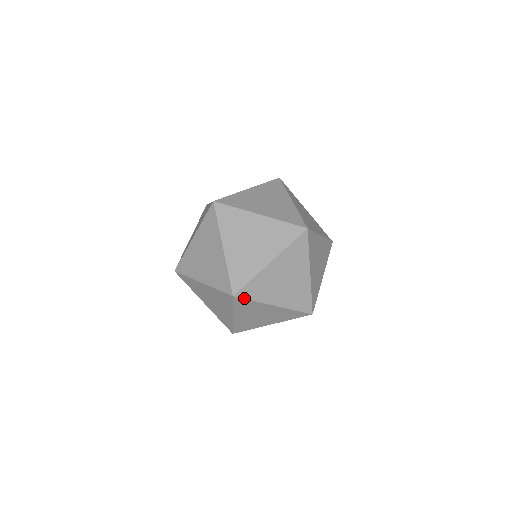
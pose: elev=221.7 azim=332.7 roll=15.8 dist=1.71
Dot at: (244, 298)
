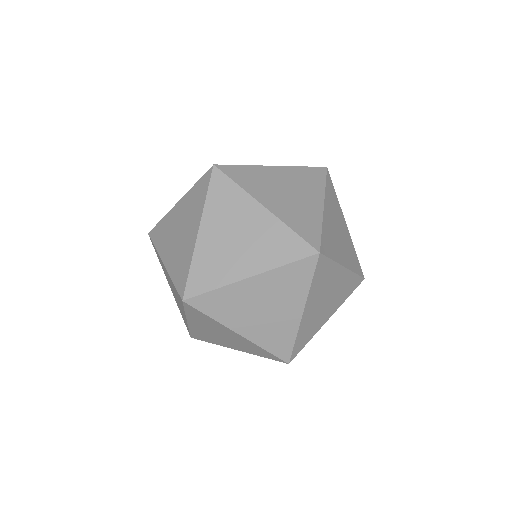
Dot at: (199, 294)
